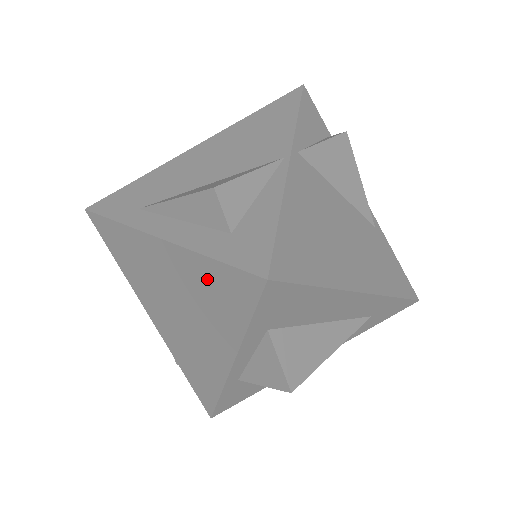
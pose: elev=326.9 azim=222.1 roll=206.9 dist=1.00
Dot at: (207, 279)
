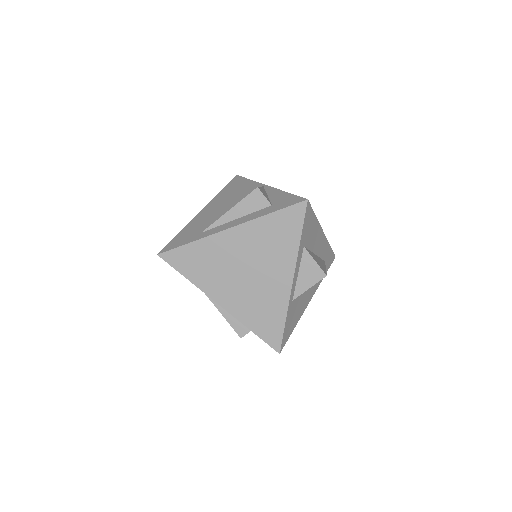
Dot at: (271, 228)
